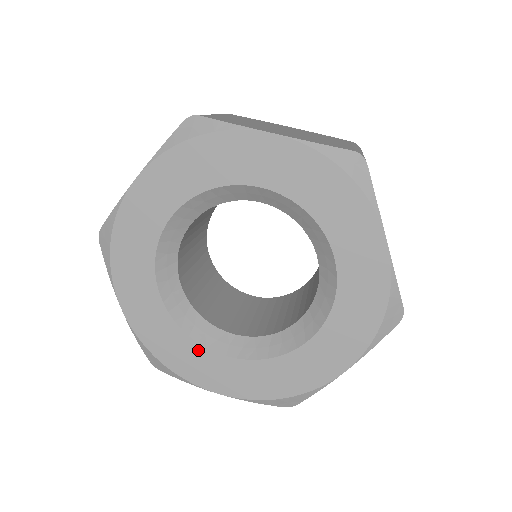
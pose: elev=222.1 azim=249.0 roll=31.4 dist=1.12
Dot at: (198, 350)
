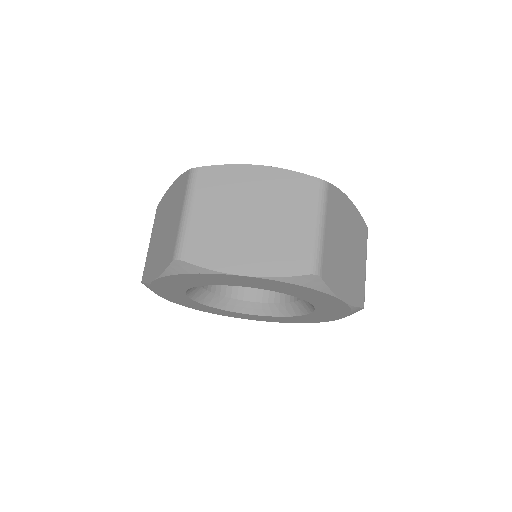
Dot at: (234, 313)
